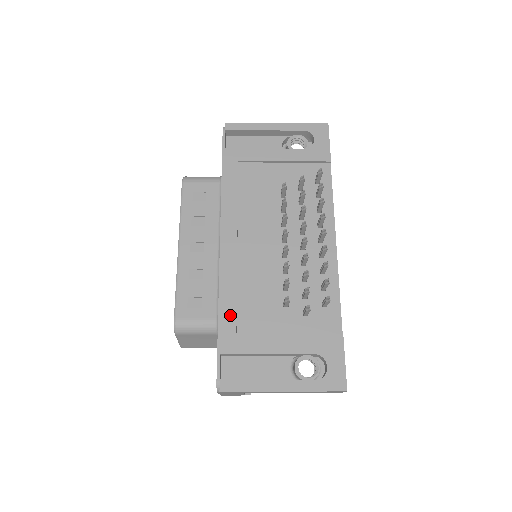
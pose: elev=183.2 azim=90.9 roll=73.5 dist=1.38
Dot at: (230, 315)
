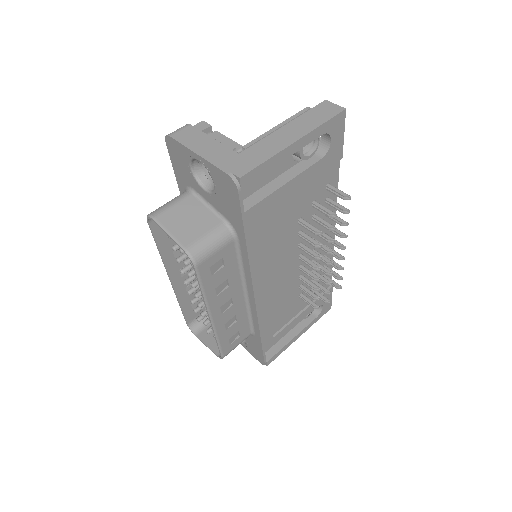
Dot at: (268, 332)
